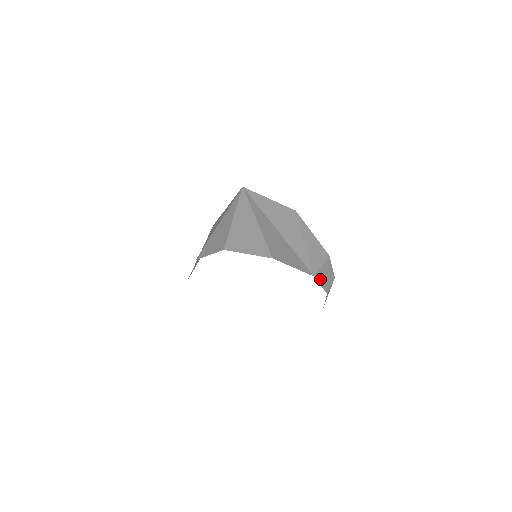
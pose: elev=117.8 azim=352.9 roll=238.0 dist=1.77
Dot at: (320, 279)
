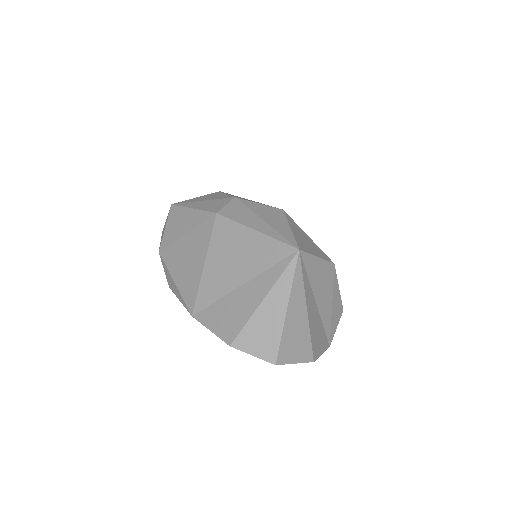
Dot at: occluded
